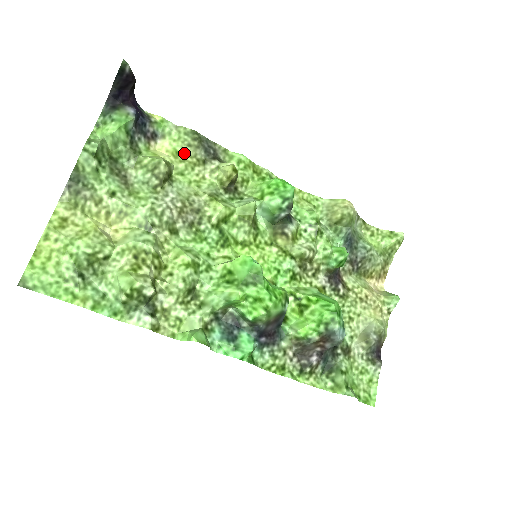
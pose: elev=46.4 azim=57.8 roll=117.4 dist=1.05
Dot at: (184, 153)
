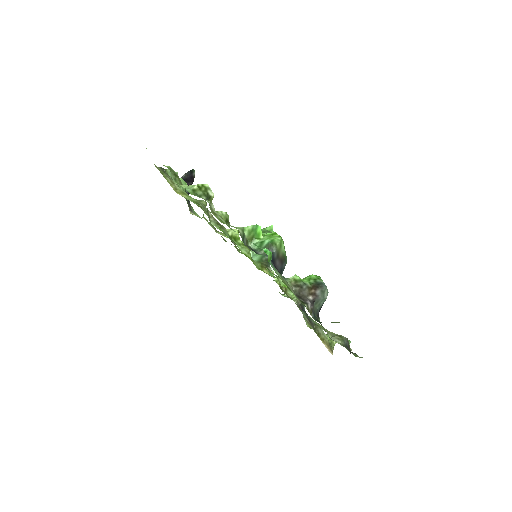
Dot at: occluded
